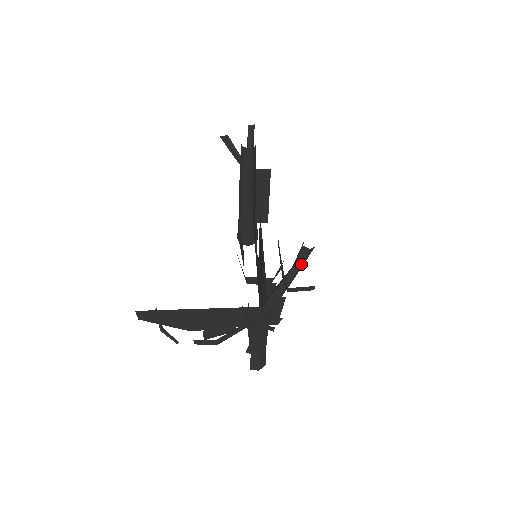
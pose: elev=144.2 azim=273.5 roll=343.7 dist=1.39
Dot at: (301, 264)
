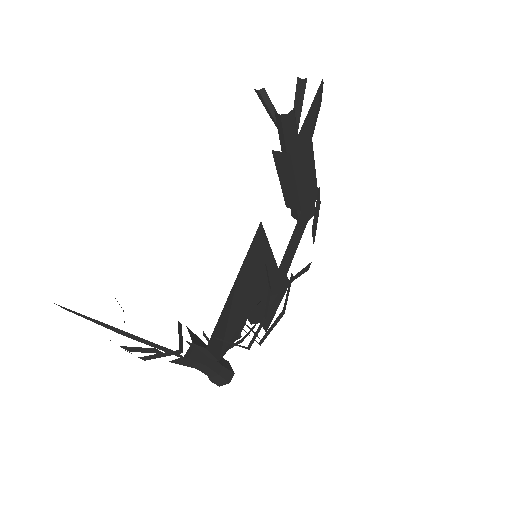
Dot at: occluded
